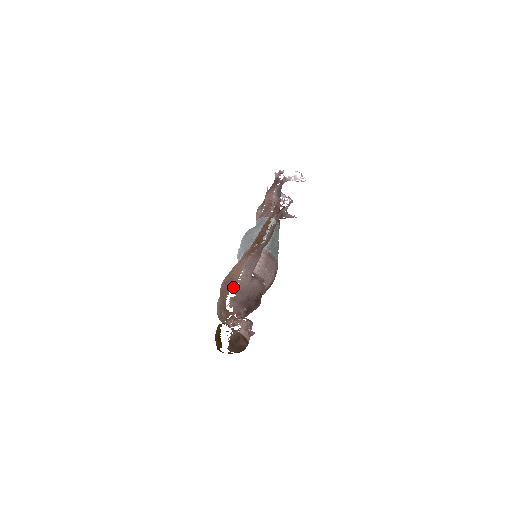
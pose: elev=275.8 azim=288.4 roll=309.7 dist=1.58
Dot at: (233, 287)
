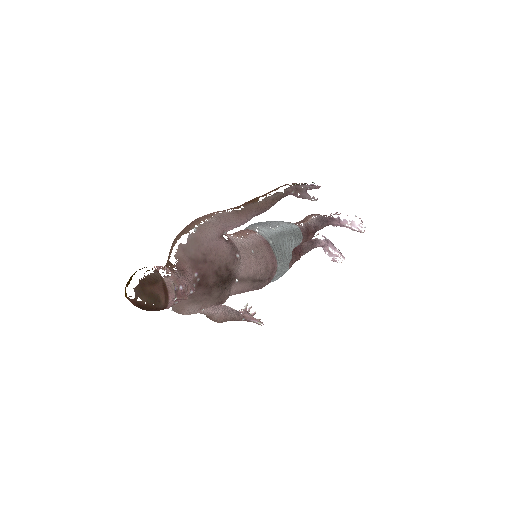
Dot at: (188, 229)
